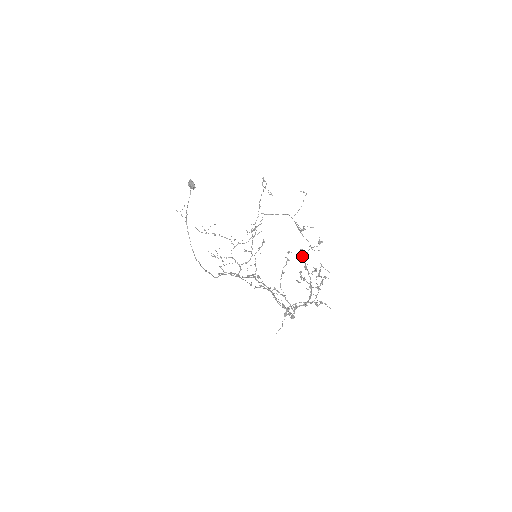
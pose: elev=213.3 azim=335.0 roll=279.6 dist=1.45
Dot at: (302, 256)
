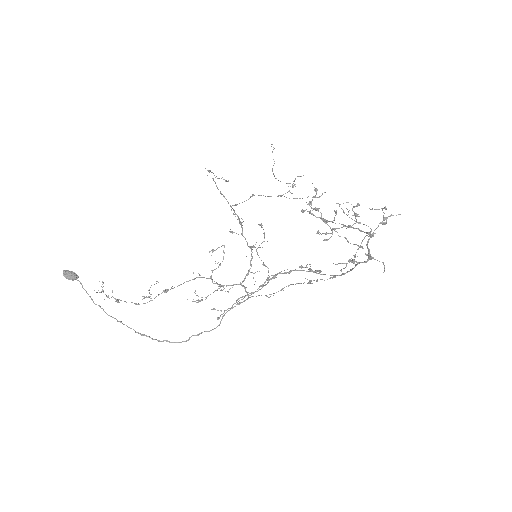
Dot at: (311, 213)
